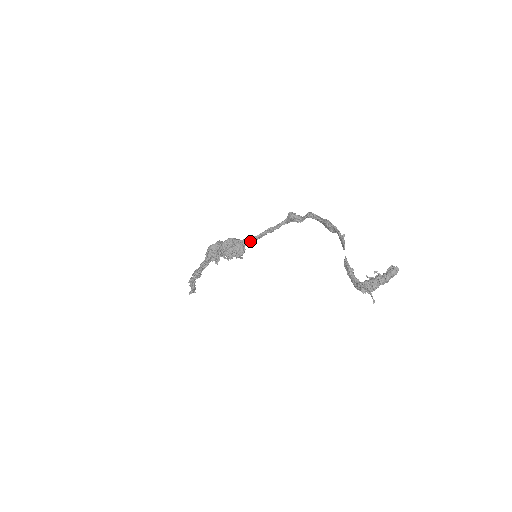
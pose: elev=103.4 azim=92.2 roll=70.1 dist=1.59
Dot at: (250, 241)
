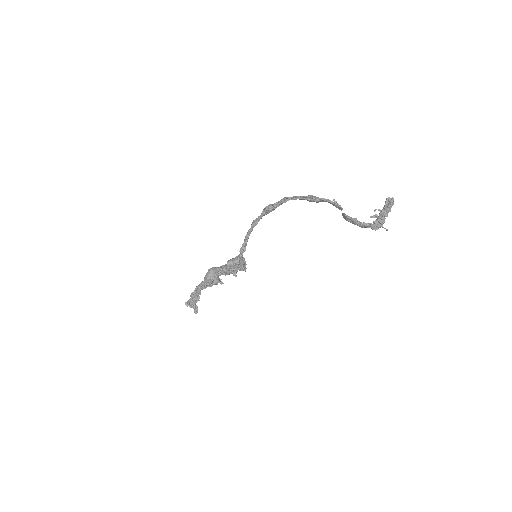
Dot at: occluded
